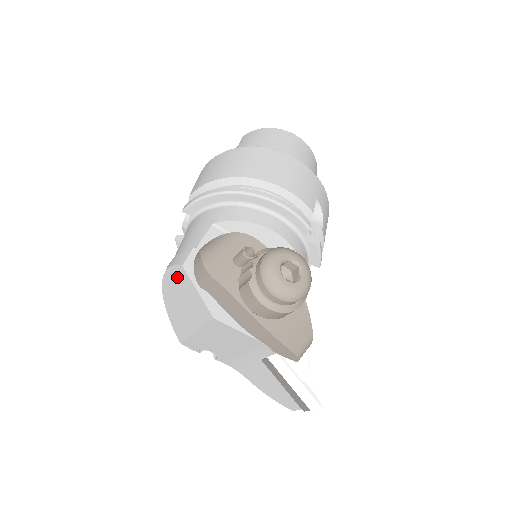
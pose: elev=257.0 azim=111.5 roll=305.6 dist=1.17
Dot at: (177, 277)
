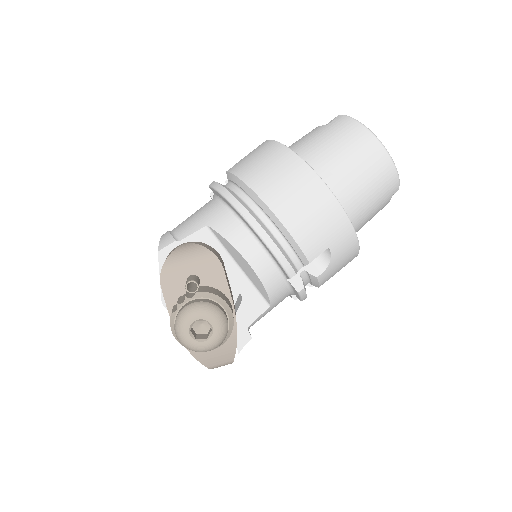
Dot at: occluded
